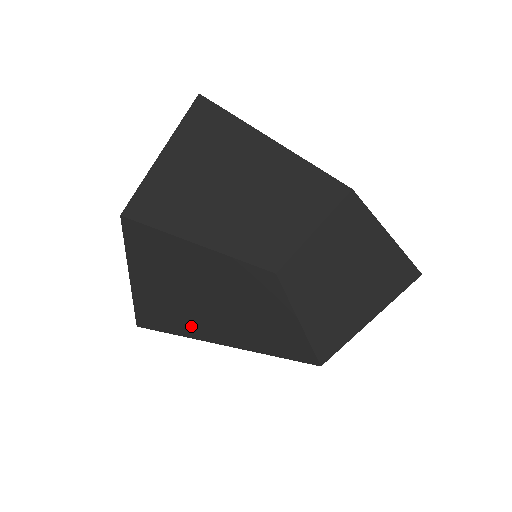
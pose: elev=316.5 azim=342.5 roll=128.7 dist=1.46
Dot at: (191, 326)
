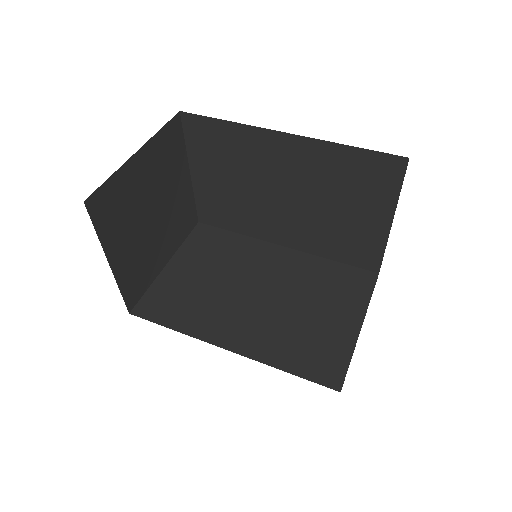
Dot at: (183, 319)
